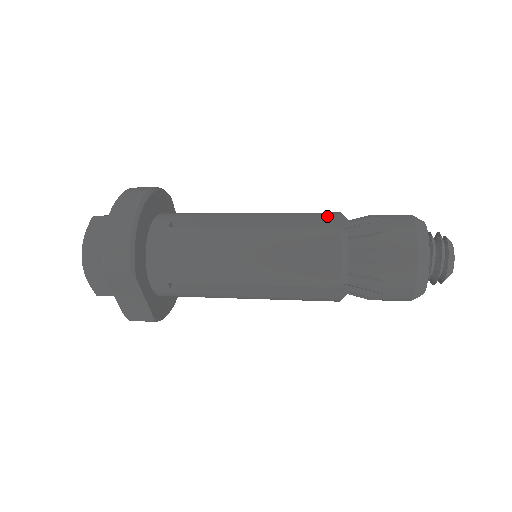
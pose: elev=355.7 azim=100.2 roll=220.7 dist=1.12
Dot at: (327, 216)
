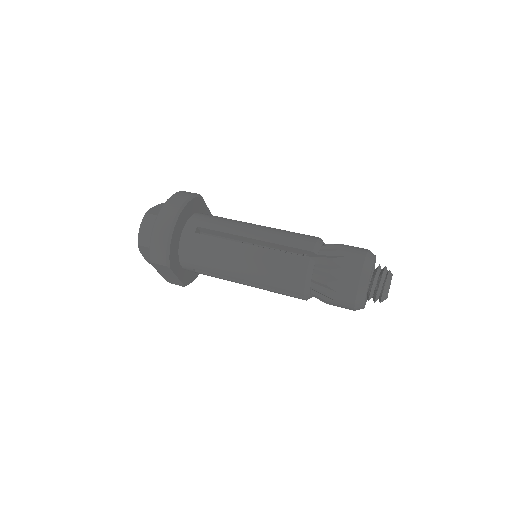
Dot at: (304, 245)
